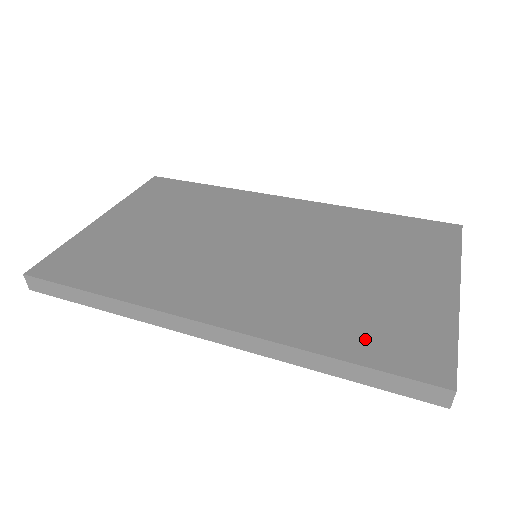
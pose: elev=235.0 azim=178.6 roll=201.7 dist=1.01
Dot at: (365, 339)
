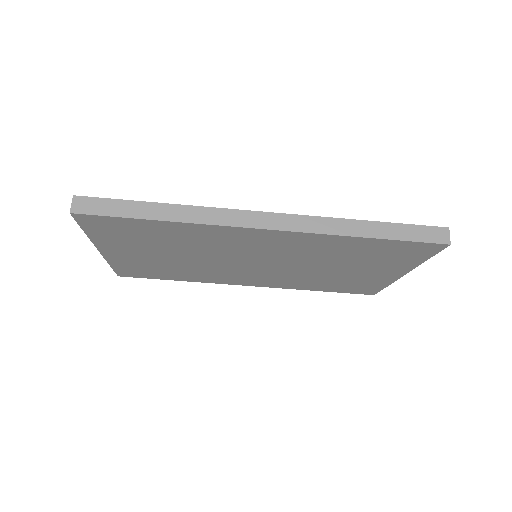
Dot at: occluded
